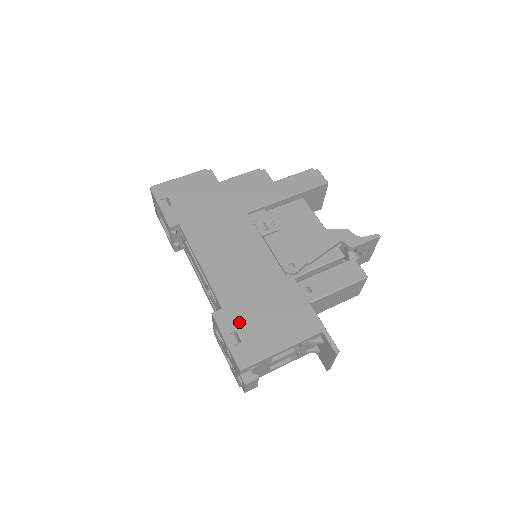
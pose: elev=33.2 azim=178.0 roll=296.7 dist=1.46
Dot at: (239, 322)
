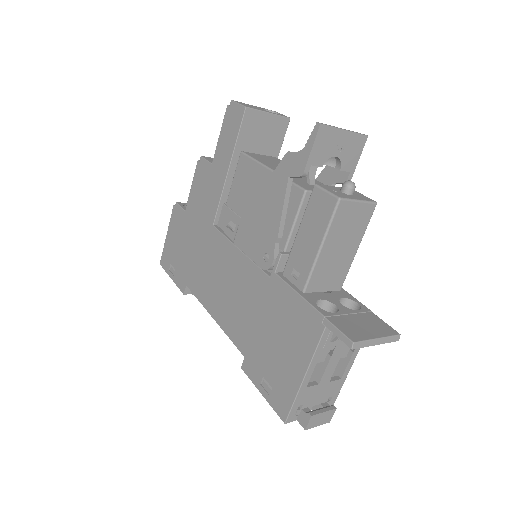
Dot at: (261, 365)
